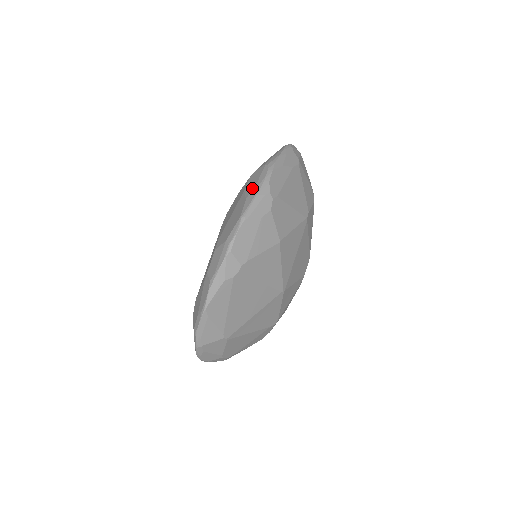
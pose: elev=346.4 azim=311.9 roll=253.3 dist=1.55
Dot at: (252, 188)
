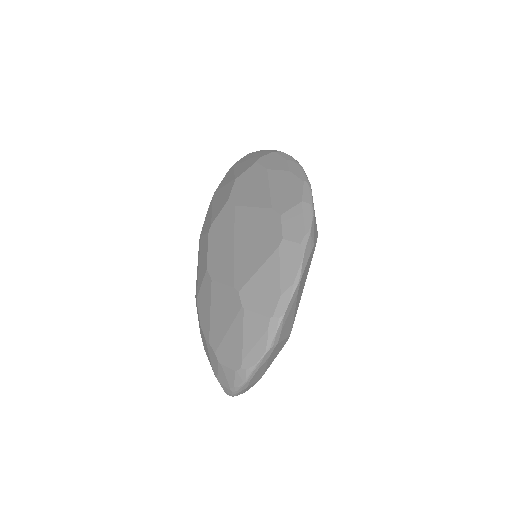
Dot at: (286, 164)
